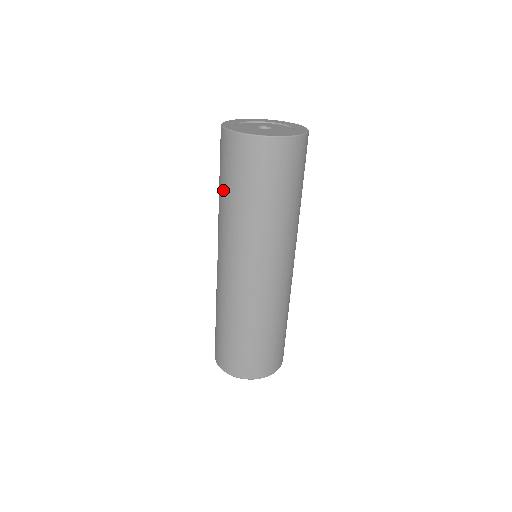
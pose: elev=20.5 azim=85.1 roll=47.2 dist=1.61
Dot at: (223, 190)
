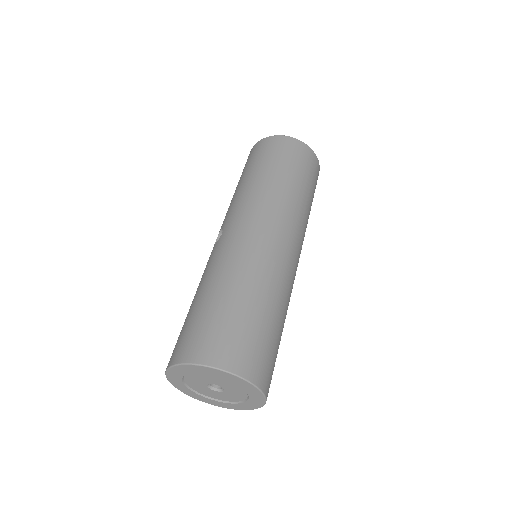
Dot at: (250, 173)
